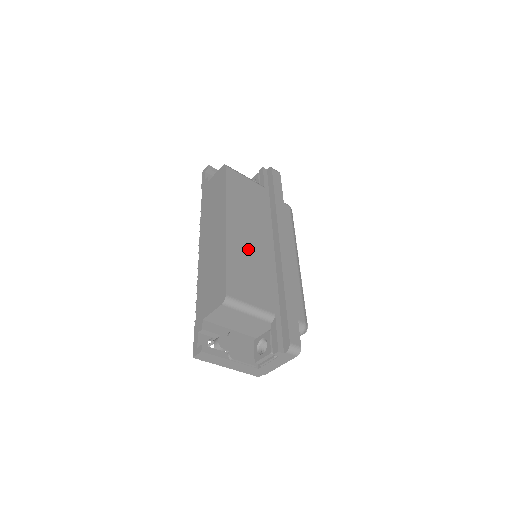
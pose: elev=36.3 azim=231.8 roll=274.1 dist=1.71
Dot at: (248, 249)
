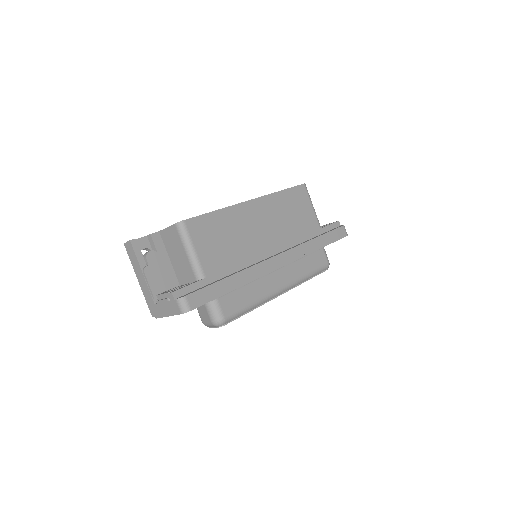
Dot at: (246, 229)
